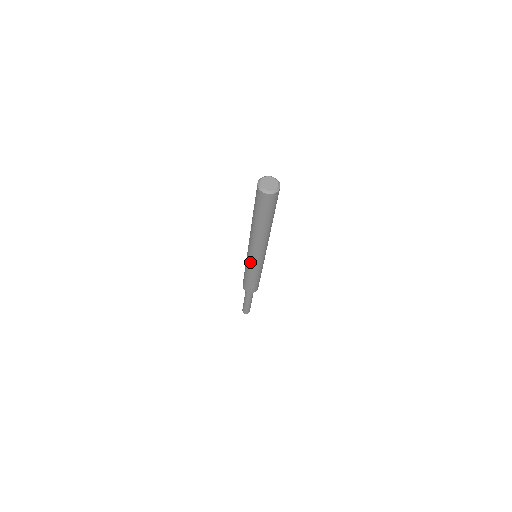
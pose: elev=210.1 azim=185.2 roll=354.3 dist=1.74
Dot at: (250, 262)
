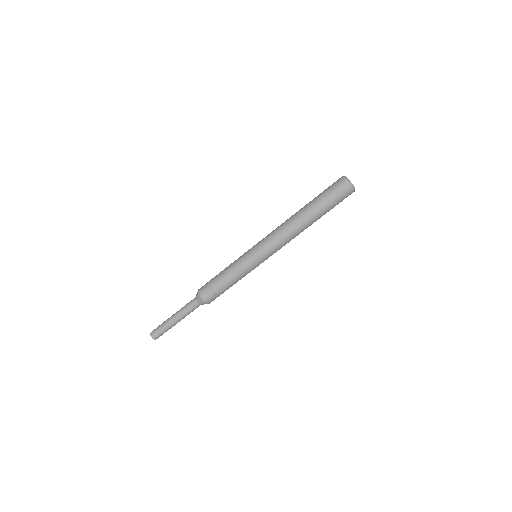
Dot at: (252, 254)
